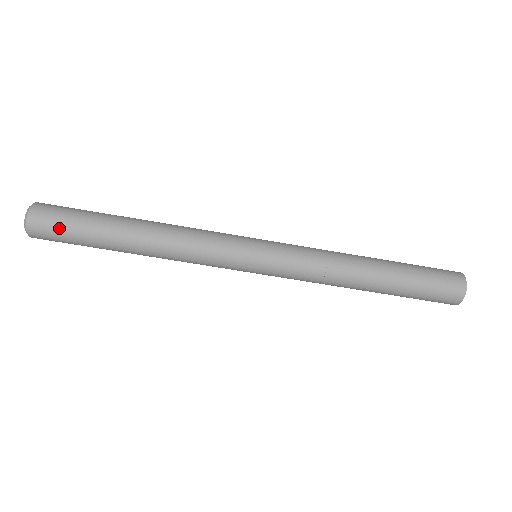
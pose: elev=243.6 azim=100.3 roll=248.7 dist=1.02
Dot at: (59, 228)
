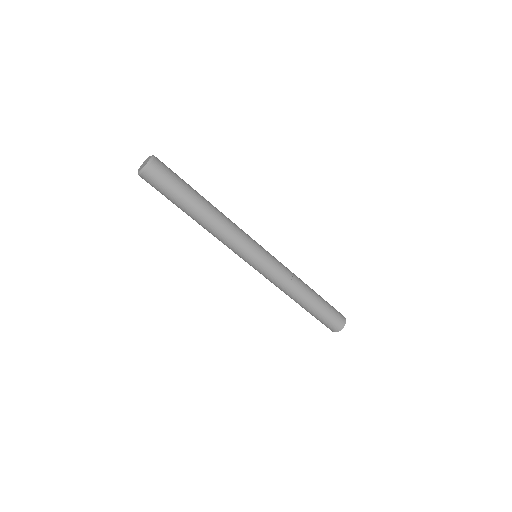
Dot at: (168, 177)
